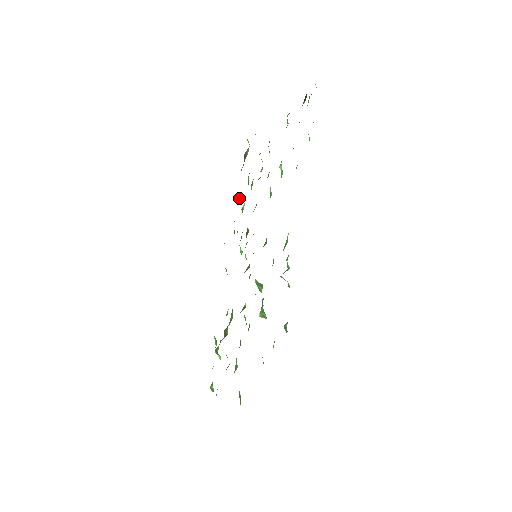
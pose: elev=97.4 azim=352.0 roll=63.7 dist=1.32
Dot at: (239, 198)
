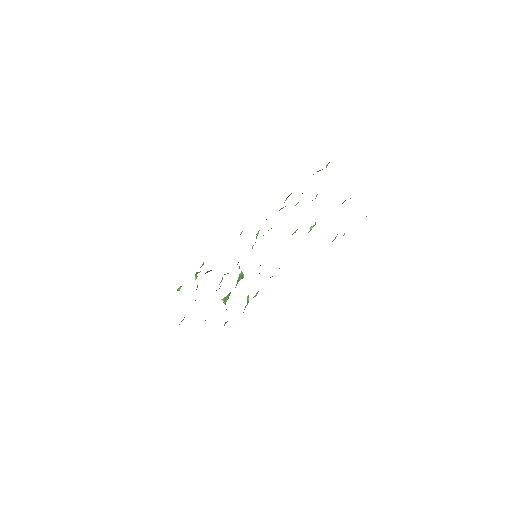
Dot at: (287, 197)
